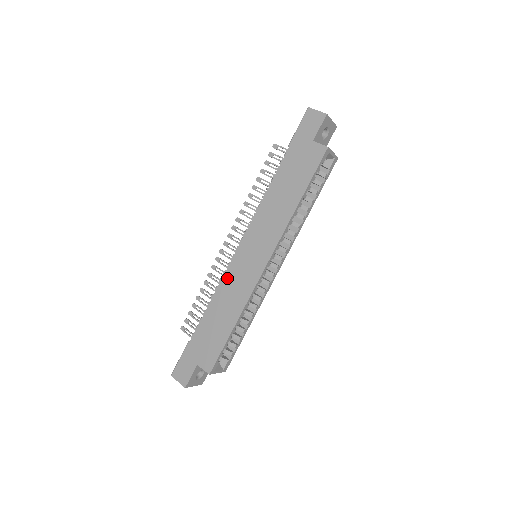
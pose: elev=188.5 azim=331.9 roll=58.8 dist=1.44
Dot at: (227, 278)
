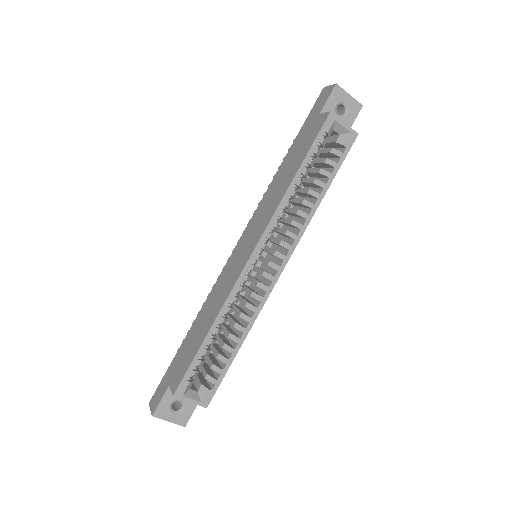
Dot at: (219, 280)
